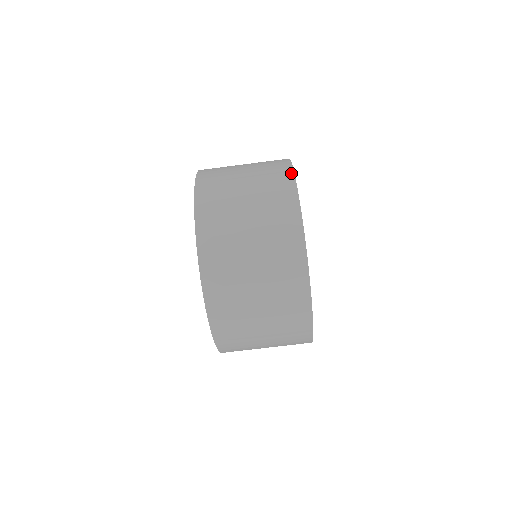
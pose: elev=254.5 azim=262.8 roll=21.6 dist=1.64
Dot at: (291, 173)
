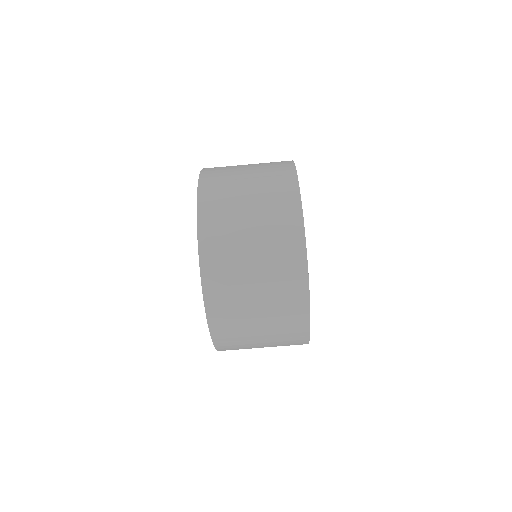
Dot at: occluded
